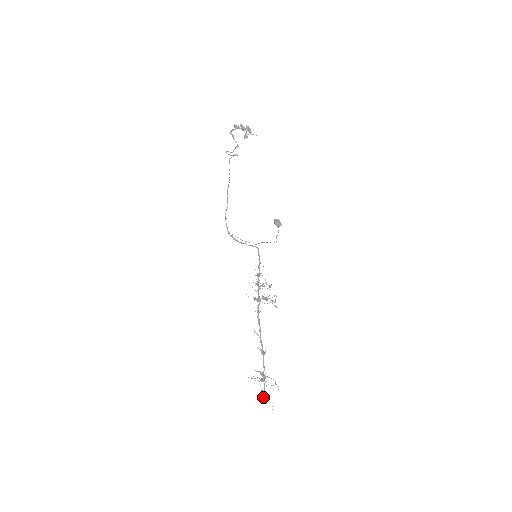
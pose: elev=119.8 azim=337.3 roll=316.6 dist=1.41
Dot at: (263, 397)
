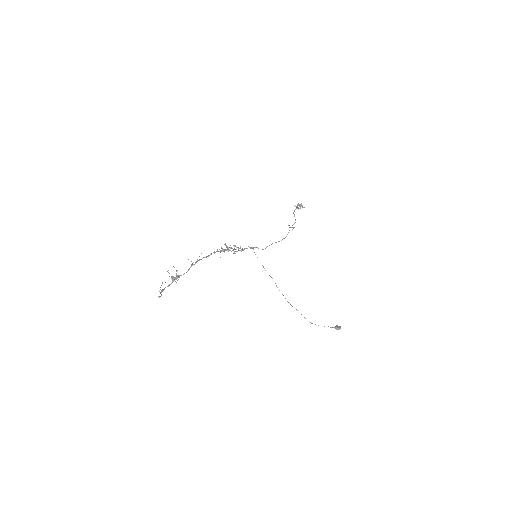
Dot at: (163, 289)
